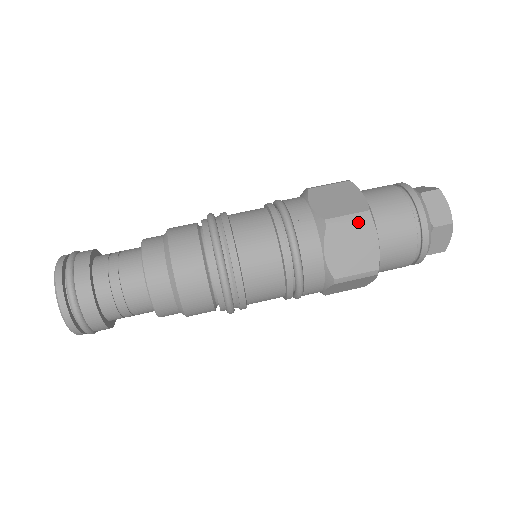
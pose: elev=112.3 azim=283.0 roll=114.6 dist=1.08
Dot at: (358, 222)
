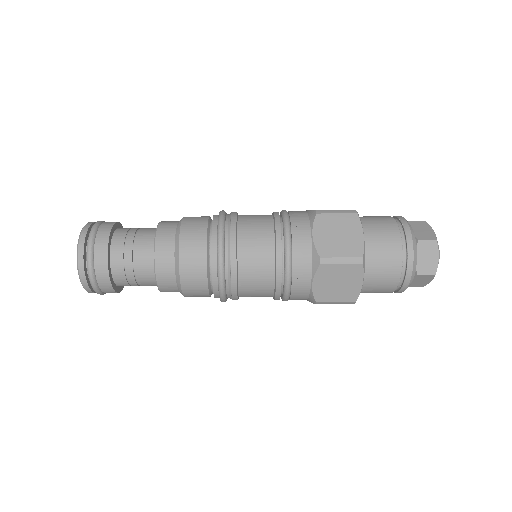
Dot at: (345, 215)
